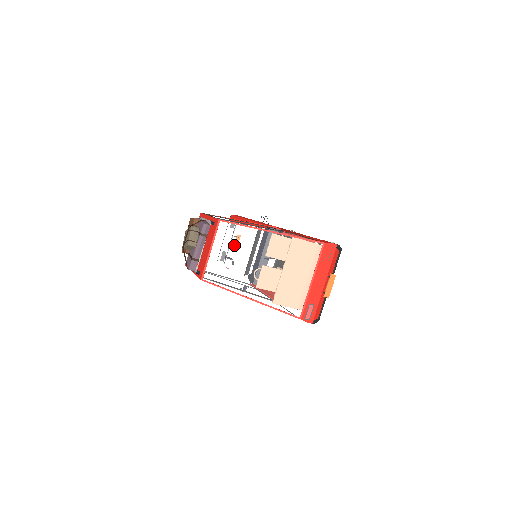
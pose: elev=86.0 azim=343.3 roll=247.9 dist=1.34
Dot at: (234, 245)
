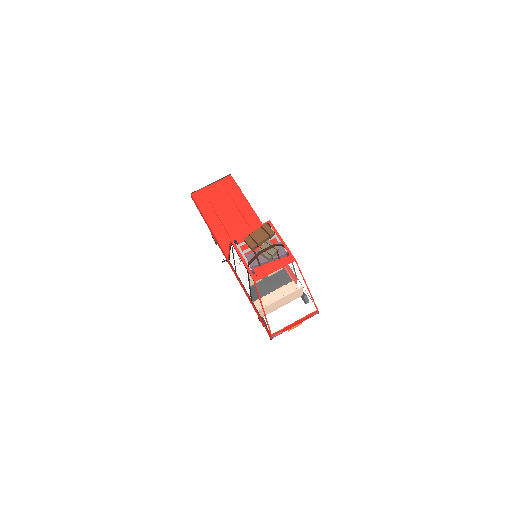
Dot at: (287, 278)
